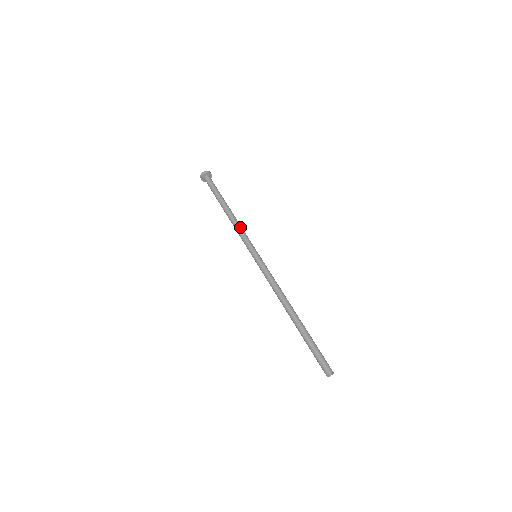
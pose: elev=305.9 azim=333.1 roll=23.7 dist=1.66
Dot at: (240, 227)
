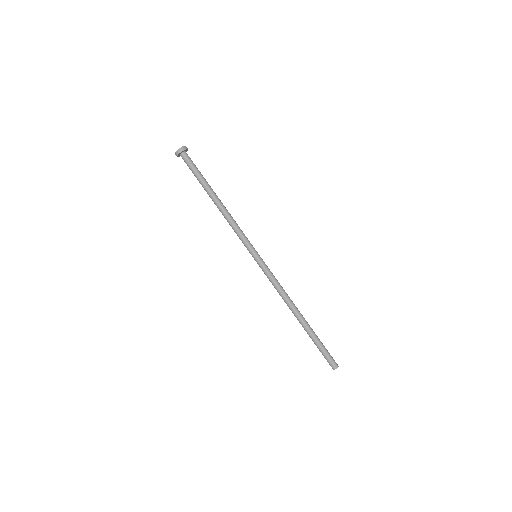
Dot at: (231, 226)
